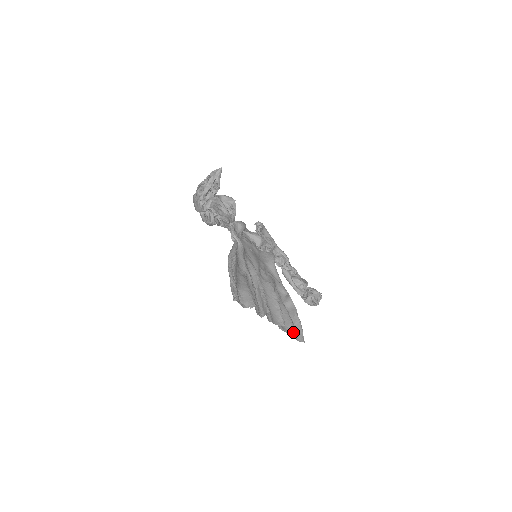
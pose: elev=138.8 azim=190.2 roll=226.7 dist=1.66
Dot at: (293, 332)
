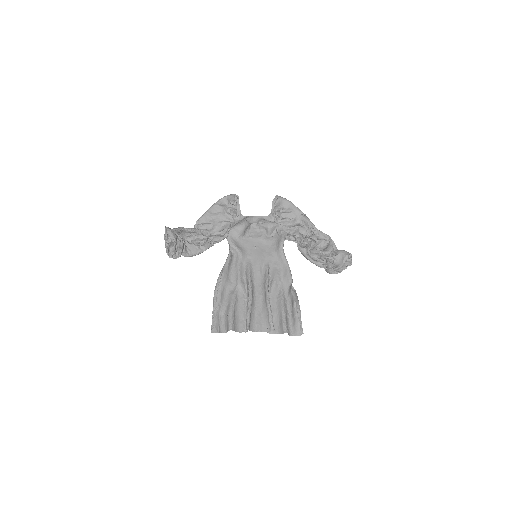
Dot at: (282, 333)
